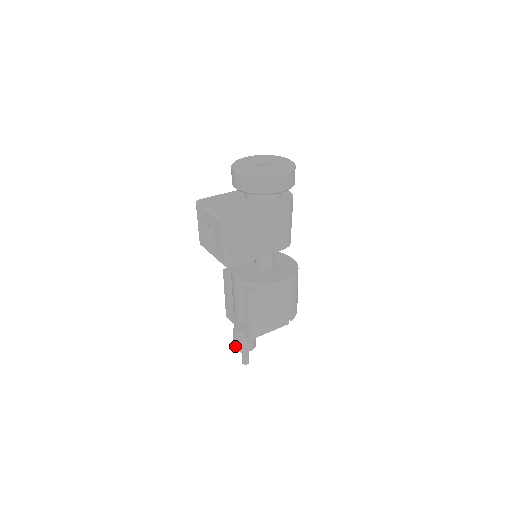
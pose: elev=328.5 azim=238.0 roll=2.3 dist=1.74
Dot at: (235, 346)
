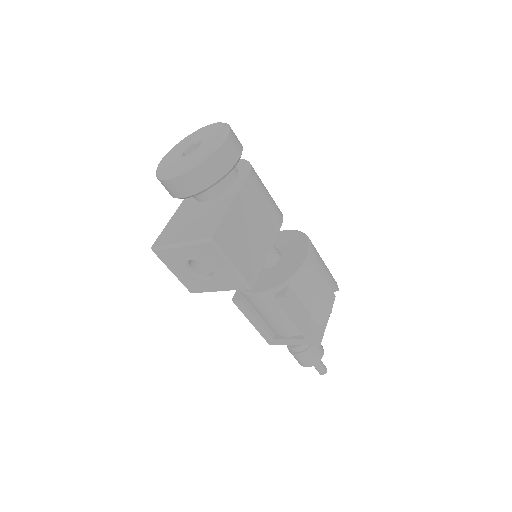
Dot at: (305, 365)
